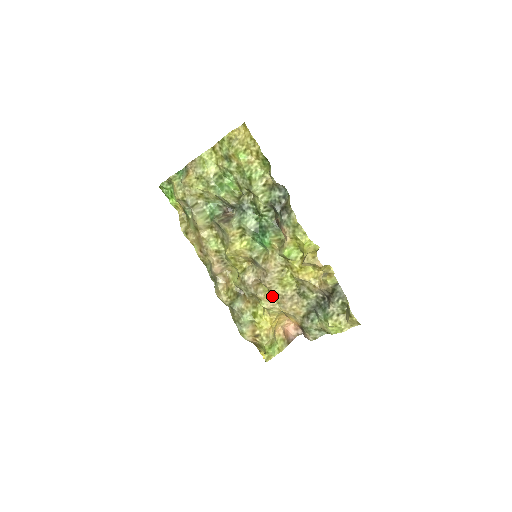
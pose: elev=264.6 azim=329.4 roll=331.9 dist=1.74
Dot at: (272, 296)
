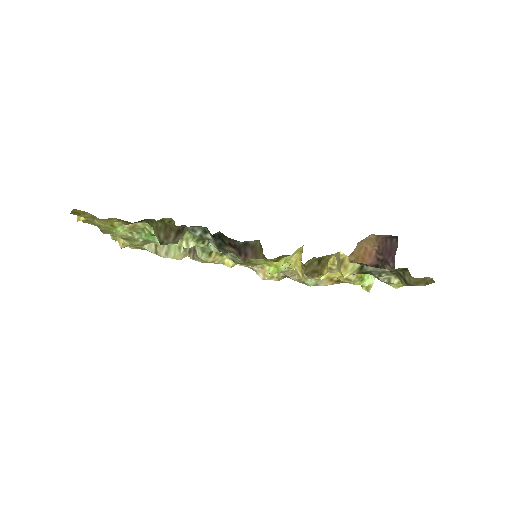
Dot at: occluded
